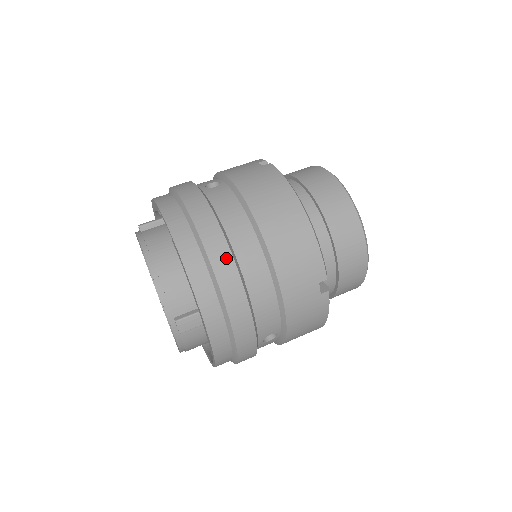
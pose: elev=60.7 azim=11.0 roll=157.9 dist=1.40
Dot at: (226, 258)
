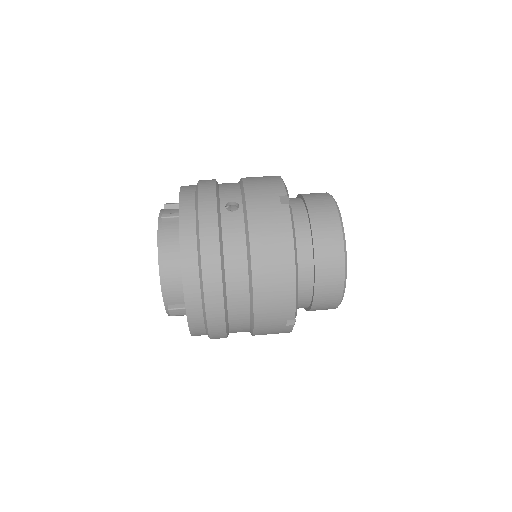
Dot at: (217, 289)
